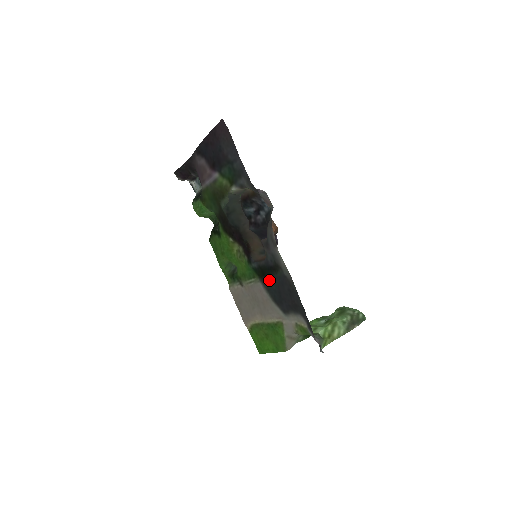
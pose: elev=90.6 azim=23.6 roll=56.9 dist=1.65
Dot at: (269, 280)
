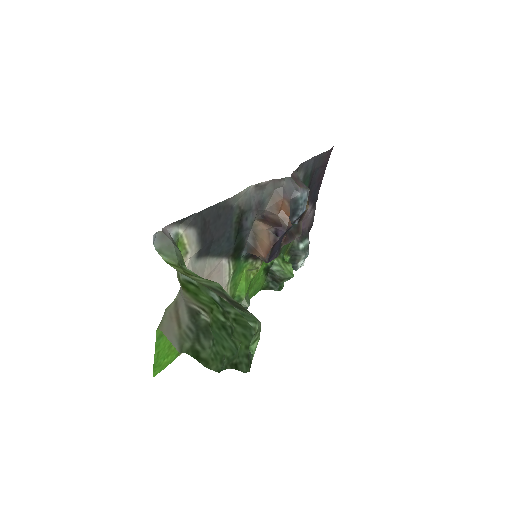
Dot at: (230, 246)
